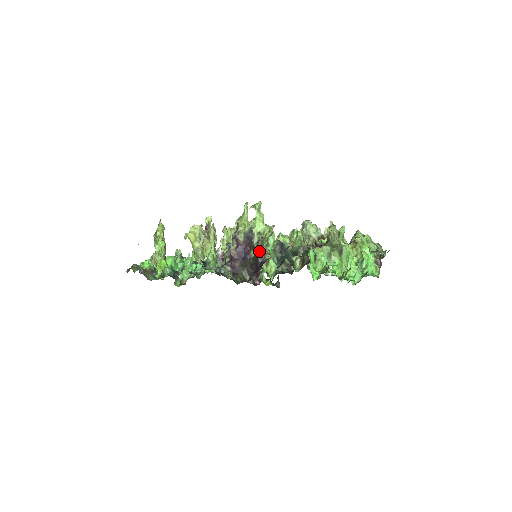
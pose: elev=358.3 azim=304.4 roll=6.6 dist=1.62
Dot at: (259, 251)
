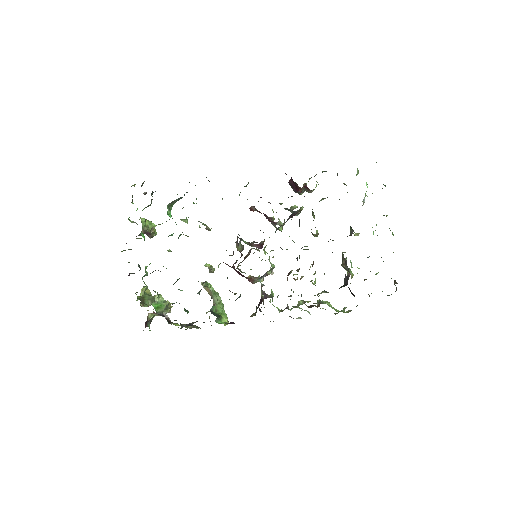
Dot at: occluded
